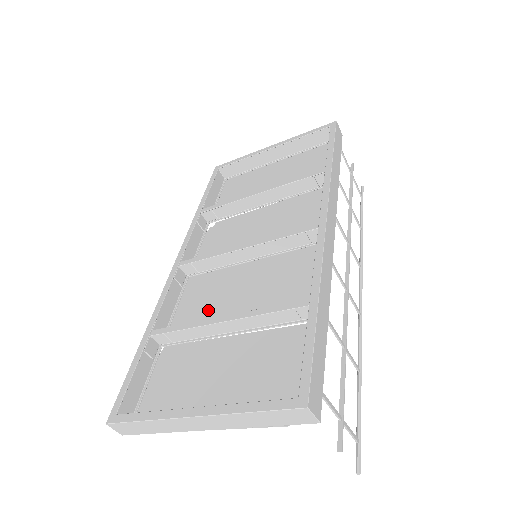
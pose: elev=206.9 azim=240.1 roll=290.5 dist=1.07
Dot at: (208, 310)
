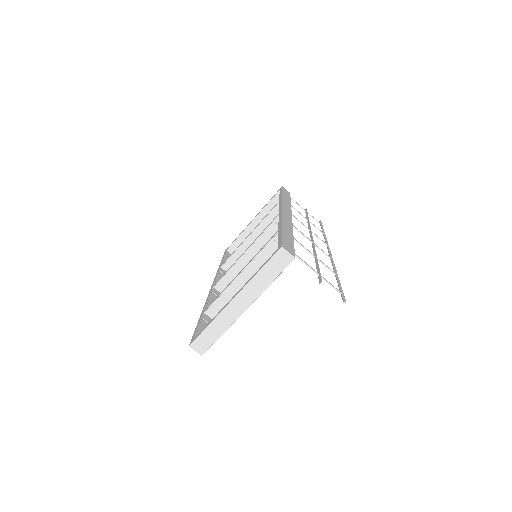
Dot at: occluded
